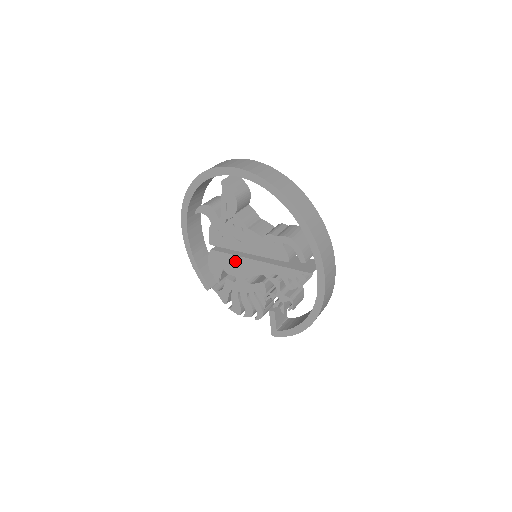
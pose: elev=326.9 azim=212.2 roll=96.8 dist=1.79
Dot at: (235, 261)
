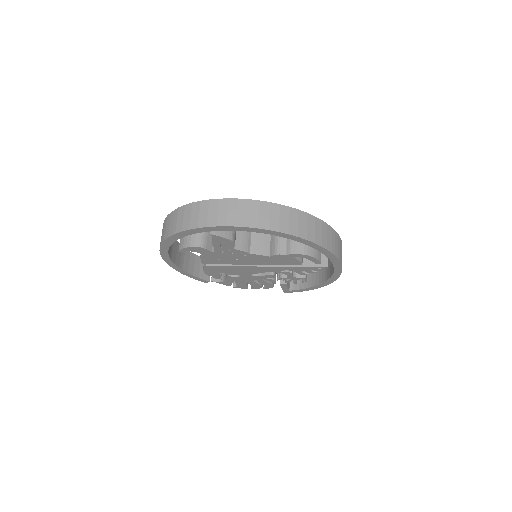
Dot at: (237, 269)
